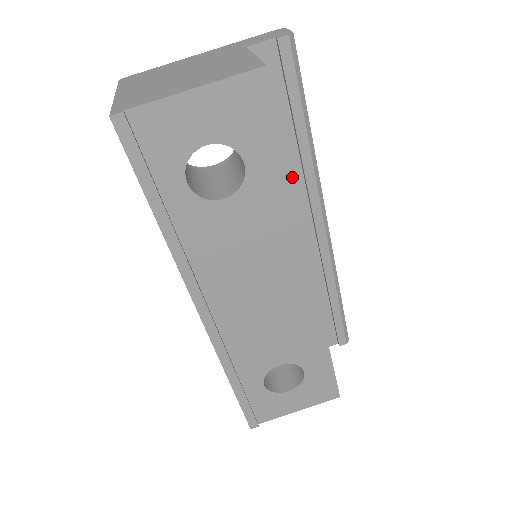
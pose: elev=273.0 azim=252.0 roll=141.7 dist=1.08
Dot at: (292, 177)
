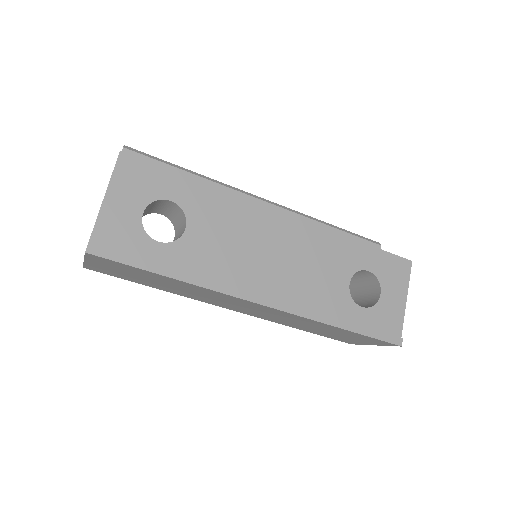
Dot at: occluded
